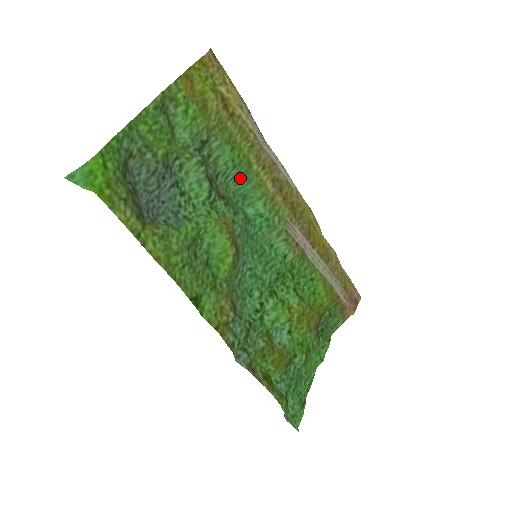
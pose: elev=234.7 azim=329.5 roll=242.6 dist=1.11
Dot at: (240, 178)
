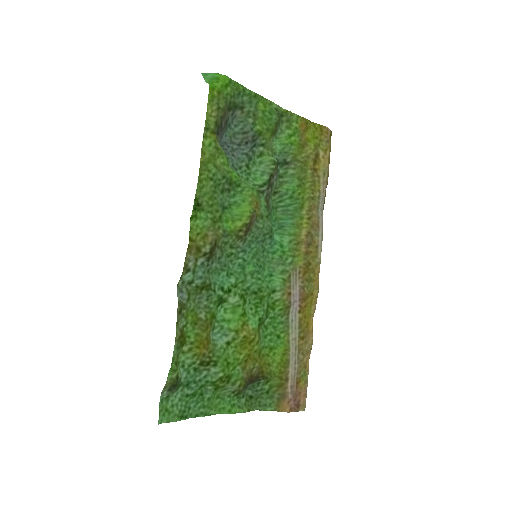
Dot at: (289, 211)
